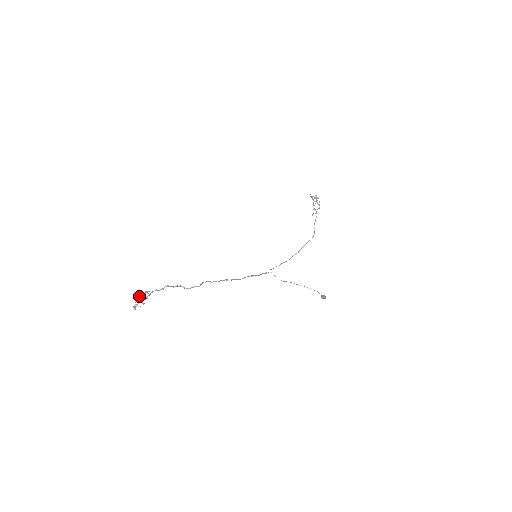
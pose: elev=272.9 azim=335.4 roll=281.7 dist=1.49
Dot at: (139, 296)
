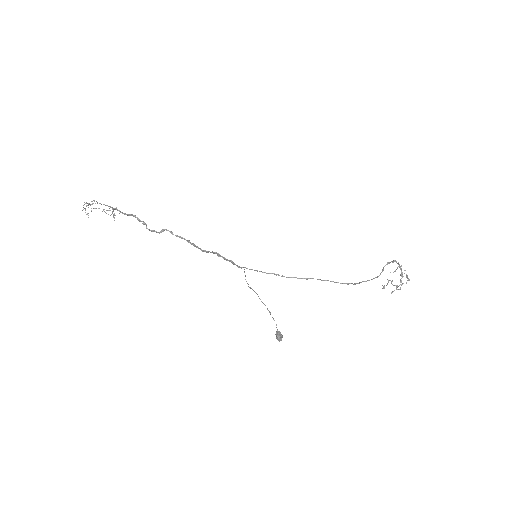
Dot at: occluded
